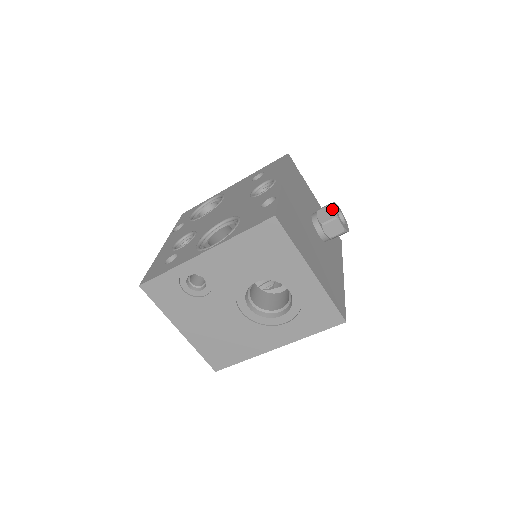
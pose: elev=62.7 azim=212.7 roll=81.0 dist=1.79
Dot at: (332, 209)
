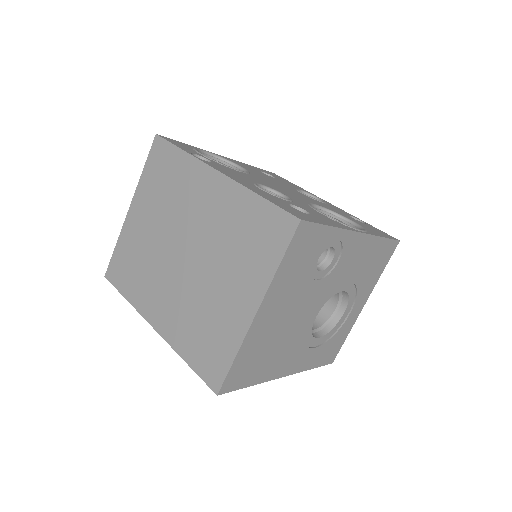
Dot at: occluded
